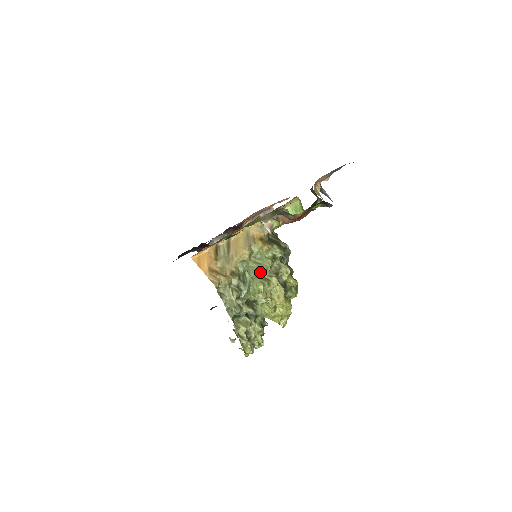
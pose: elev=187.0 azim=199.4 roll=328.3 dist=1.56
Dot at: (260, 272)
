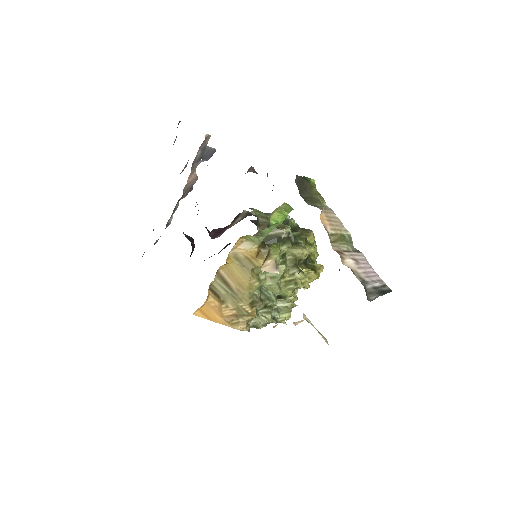
Dot at: (280, 283)
